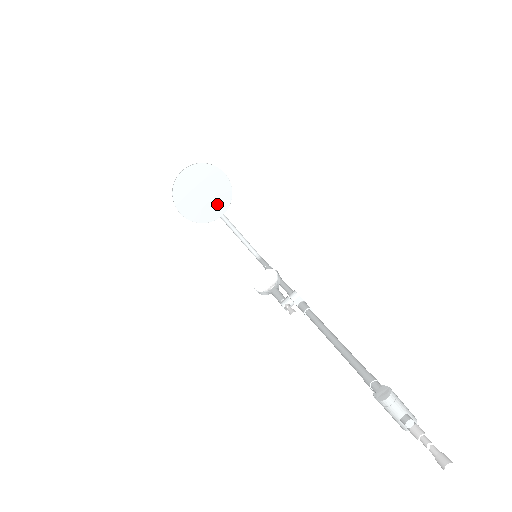
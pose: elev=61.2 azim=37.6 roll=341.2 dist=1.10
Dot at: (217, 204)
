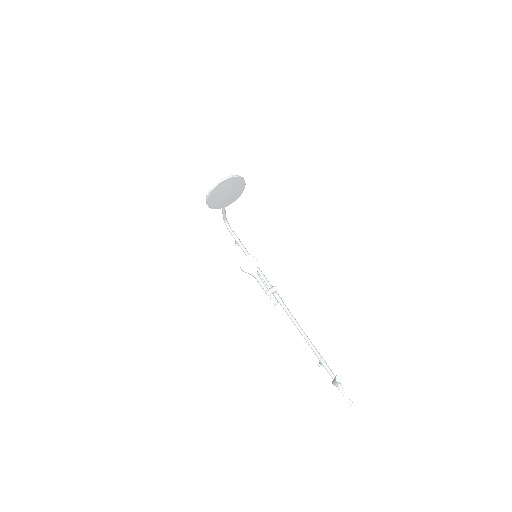
Dot at: (230, 200)
